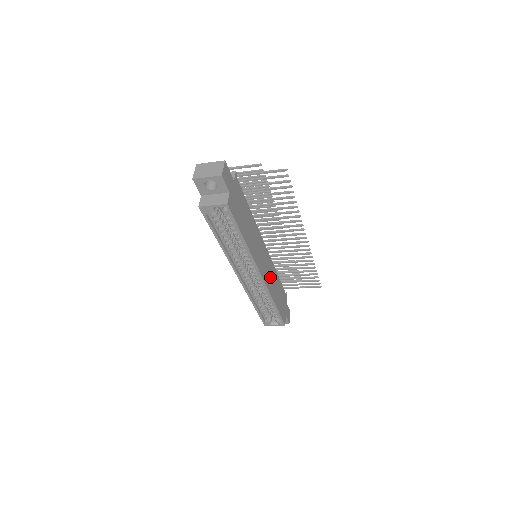
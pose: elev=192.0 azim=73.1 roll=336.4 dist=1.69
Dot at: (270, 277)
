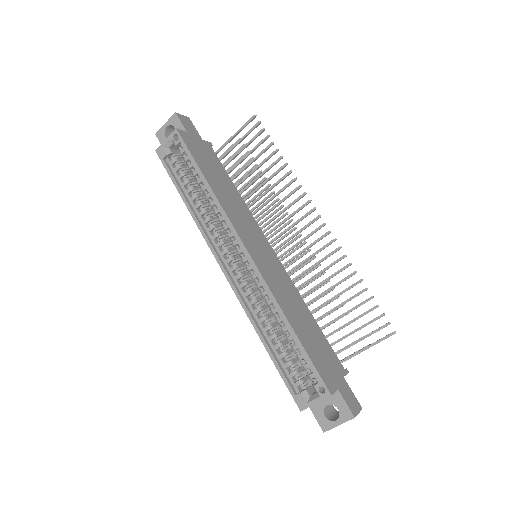
Dot at: (279, 284)
